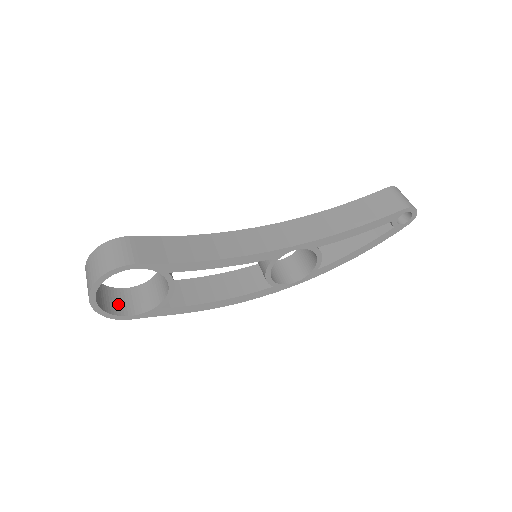
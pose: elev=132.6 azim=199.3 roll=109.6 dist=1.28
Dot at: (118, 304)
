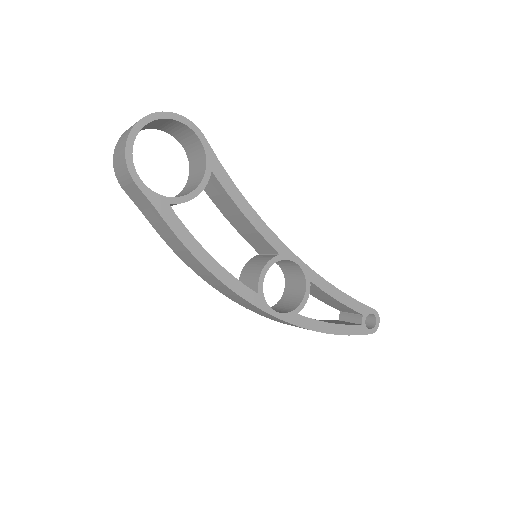
Dot at: occluded
